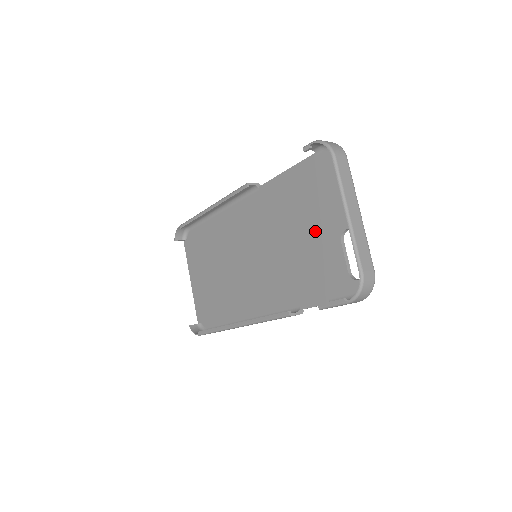
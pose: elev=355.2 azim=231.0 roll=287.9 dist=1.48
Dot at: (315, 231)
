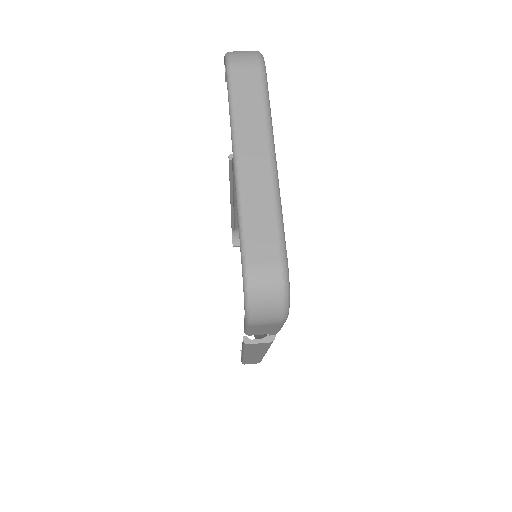
Dot at: occluded
